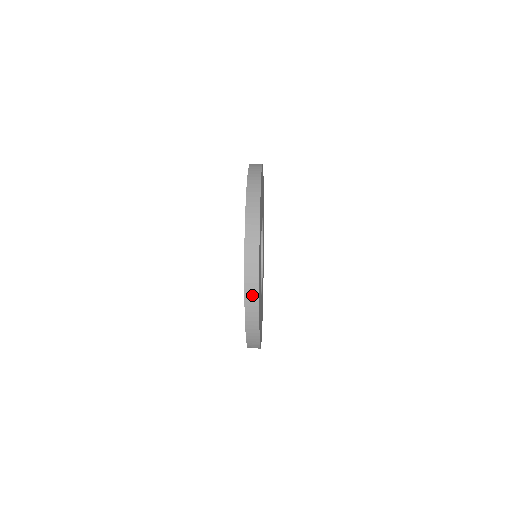
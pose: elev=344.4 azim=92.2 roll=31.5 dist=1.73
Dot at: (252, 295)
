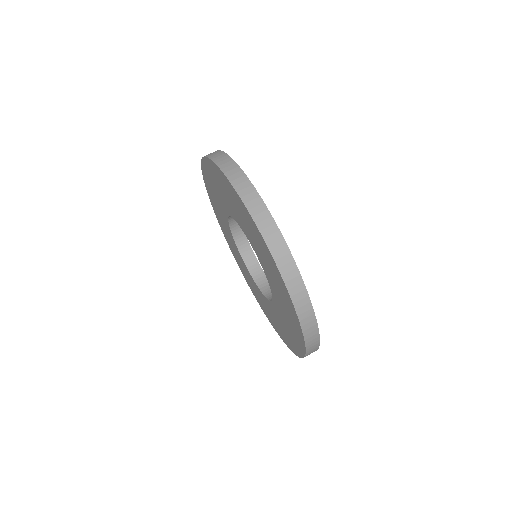
Dot at: (310, 327)
